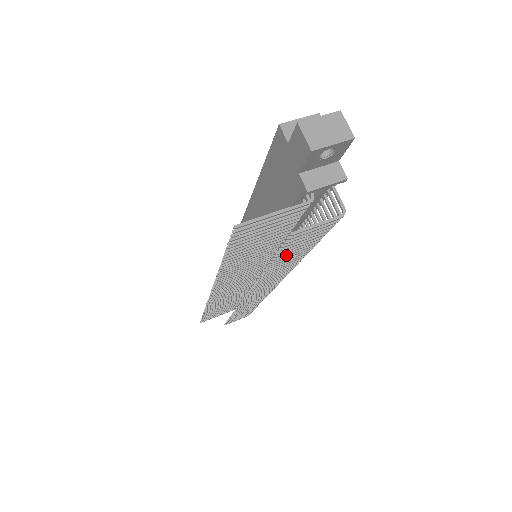
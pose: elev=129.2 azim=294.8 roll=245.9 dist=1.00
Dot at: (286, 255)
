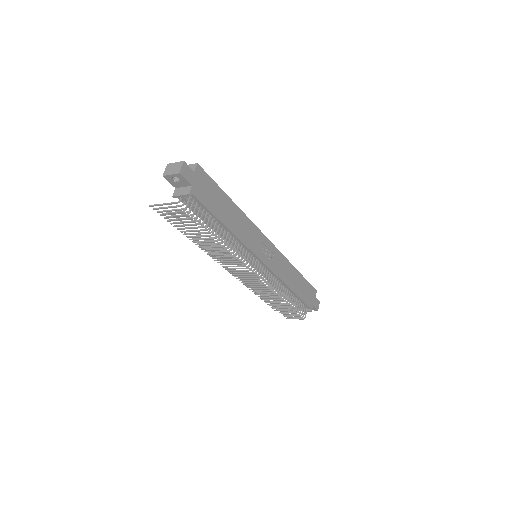
Dot at: (192, 234)
